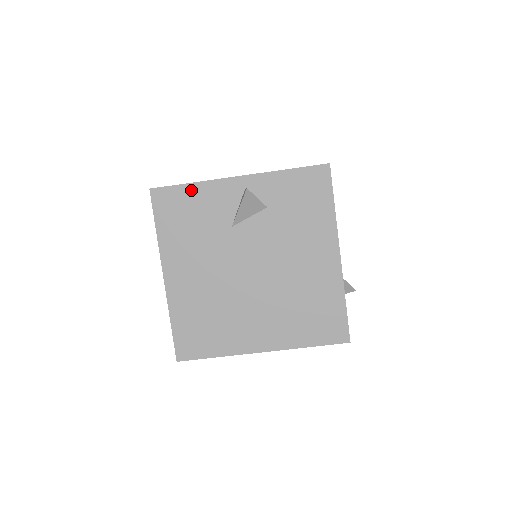
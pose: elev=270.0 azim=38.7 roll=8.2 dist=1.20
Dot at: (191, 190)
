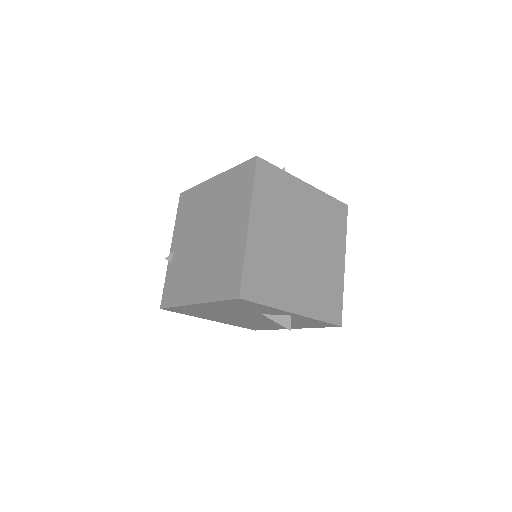
Dot at: (263, 306)
